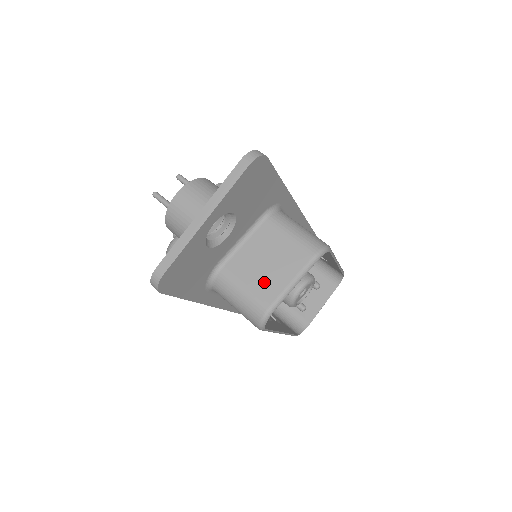
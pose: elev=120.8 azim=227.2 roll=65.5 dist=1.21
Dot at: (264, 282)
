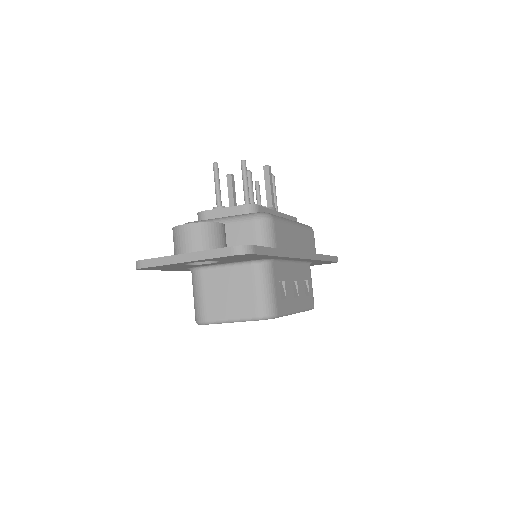
Dot at: (216, 304)
